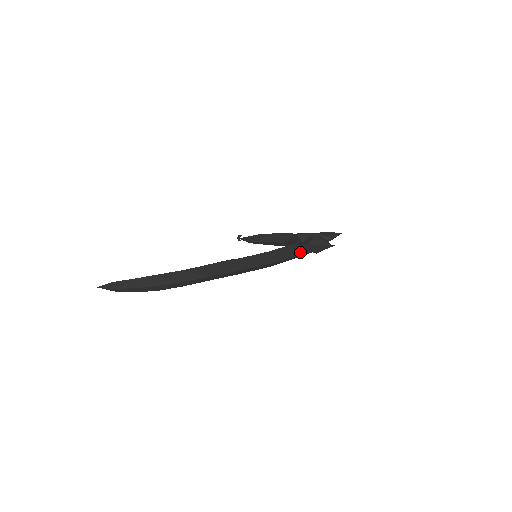
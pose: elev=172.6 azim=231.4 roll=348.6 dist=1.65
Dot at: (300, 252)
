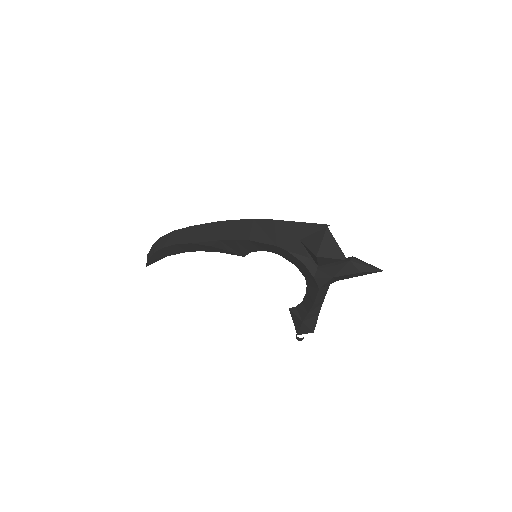
Dot at: (284, 225)
